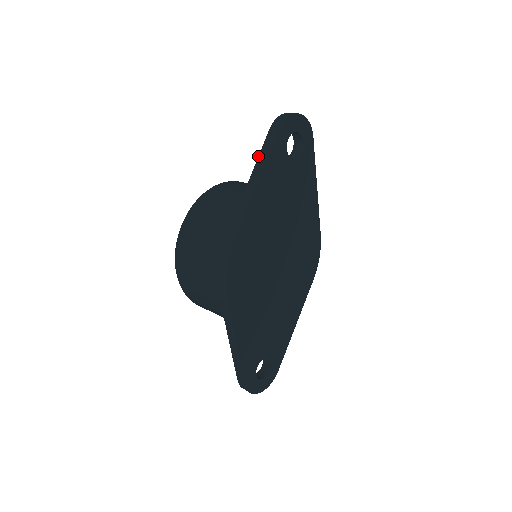
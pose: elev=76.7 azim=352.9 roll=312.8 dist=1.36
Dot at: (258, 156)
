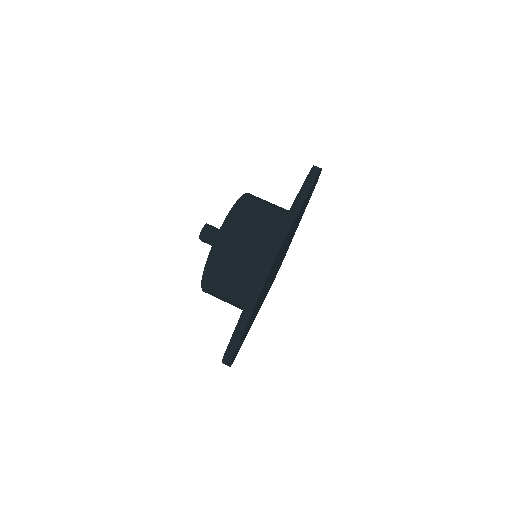
Dot at: (302, 186)
